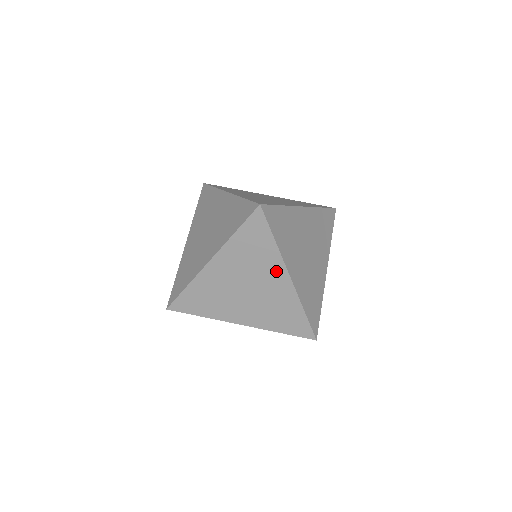
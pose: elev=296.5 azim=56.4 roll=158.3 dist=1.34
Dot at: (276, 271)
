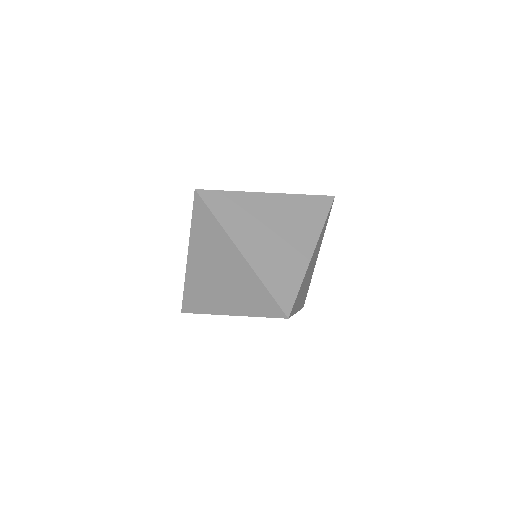
Dot at: occluded
